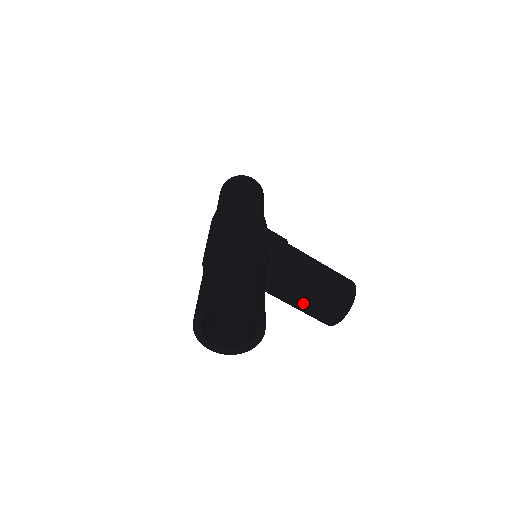
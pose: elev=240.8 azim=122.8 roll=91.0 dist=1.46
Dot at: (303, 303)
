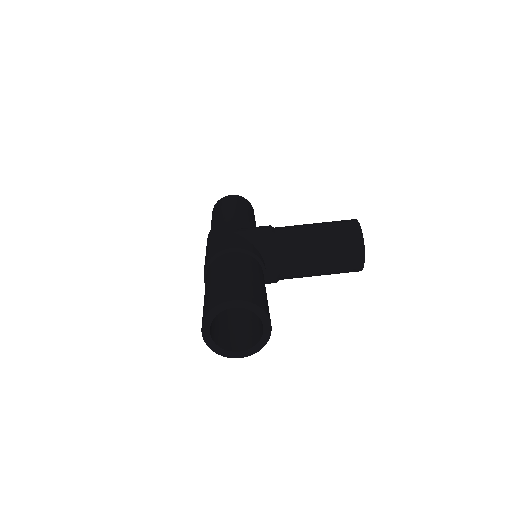
Dot at: (319, 267)
